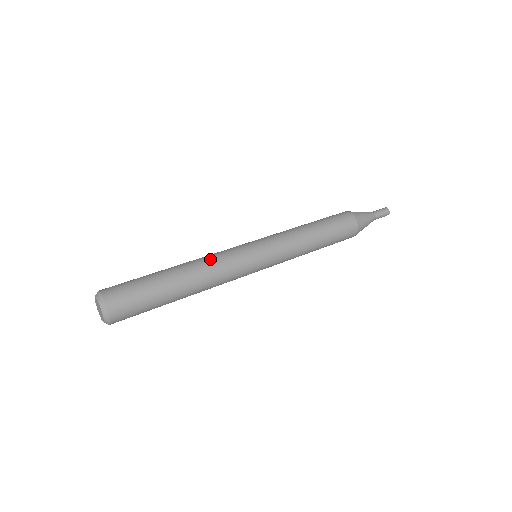
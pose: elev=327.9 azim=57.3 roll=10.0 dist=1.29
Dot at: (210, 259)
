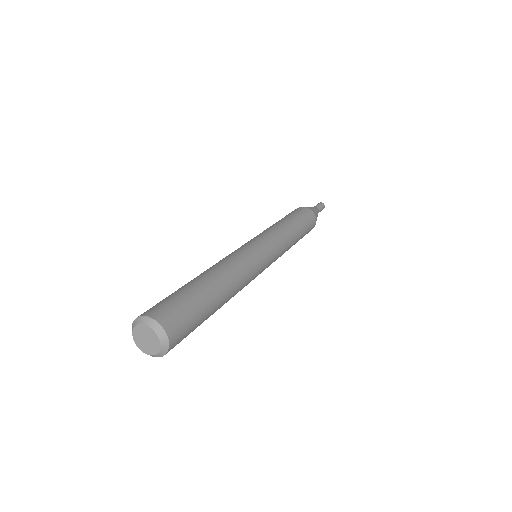
Dot at: (227, 260)
